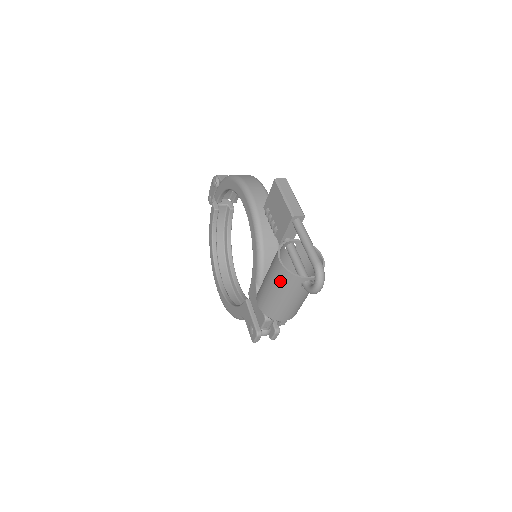
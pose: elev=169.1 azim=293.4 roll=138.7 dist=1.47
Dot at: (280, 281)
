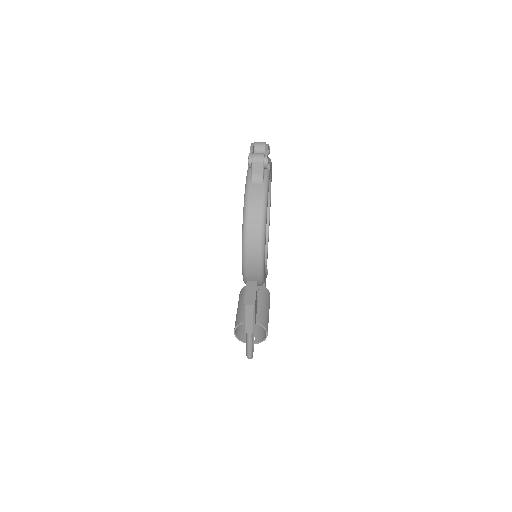
Dot at: (237, 328)
